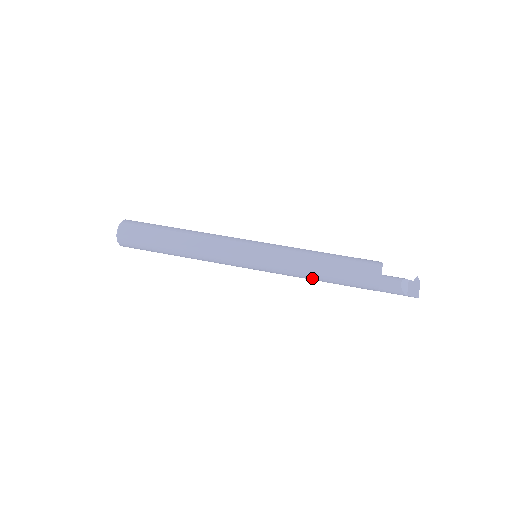
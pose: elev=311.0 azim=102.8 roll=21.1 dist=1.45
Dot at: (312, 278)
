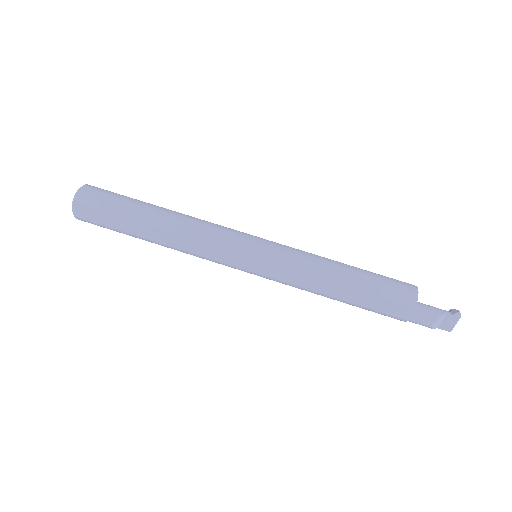
Dot at: occluded
